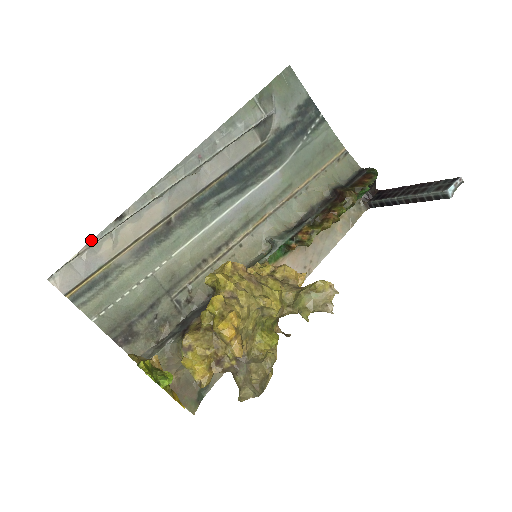
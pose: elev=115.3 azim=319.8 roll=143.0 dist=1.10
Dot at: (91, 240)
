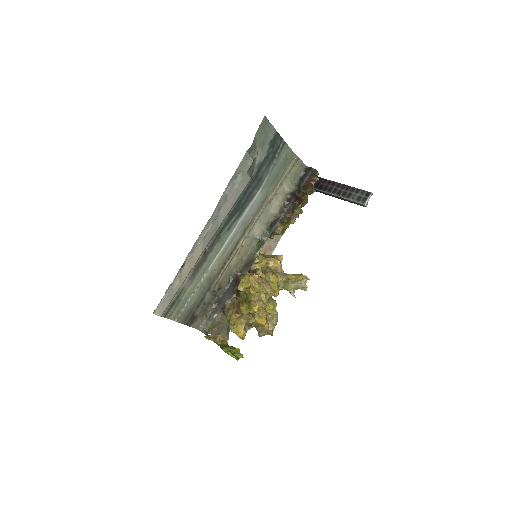
Dot at: (170, 284)
